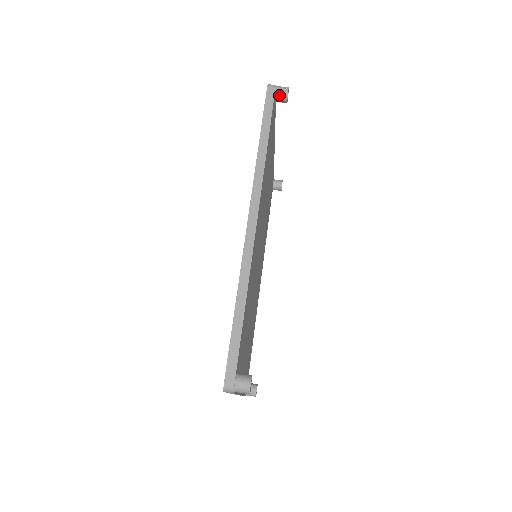
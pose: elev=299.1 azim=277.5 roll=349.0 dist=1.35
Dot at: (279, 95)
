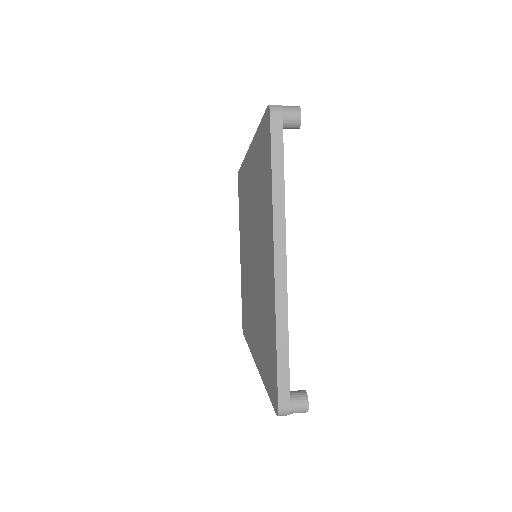
Dot at: occluded
